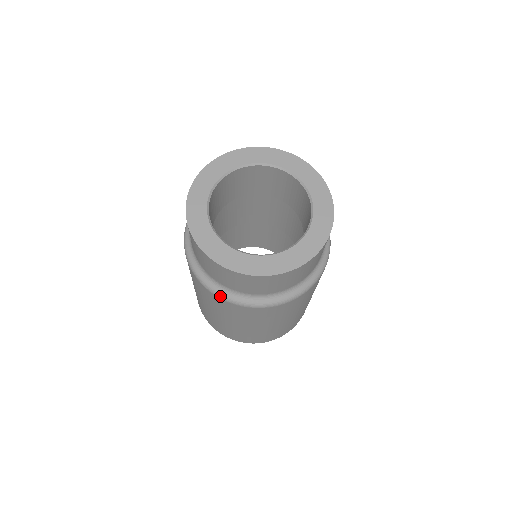
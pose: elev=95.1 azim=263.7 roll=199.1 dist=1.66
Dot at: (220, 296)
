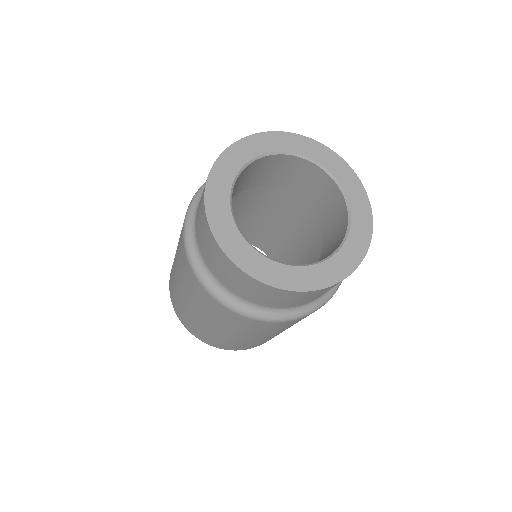
Dot at: (273, 320)
